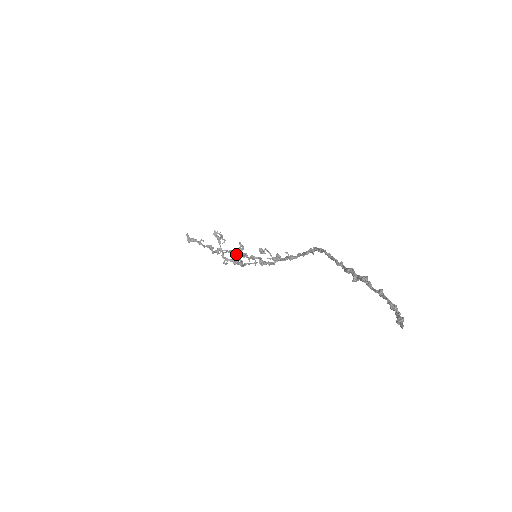
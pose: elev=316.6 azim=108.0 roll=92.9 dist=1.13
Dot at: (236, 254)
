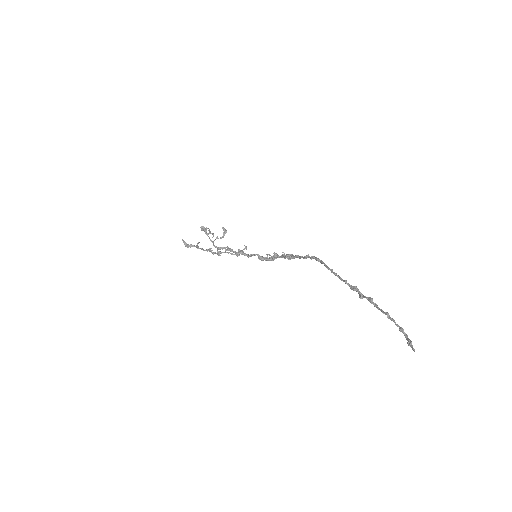
Dot at: (236, 254)
